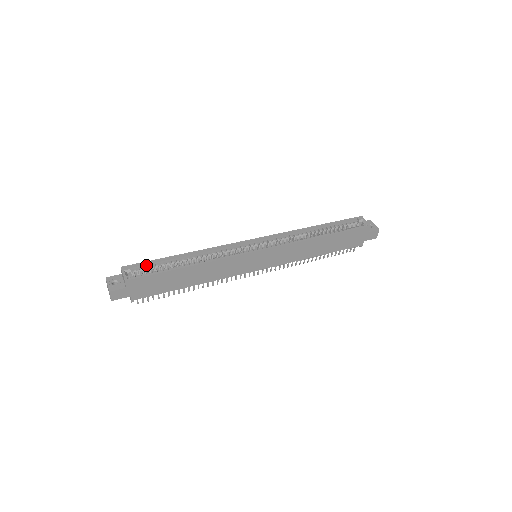
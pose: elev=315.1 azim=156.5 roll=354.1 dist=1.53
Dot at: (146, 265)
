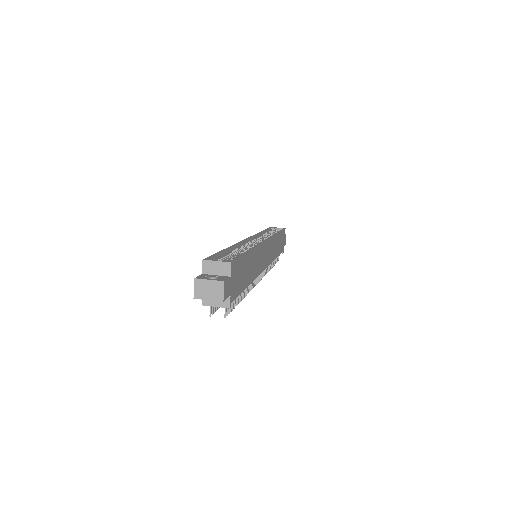
Dot at: (216, 258)
